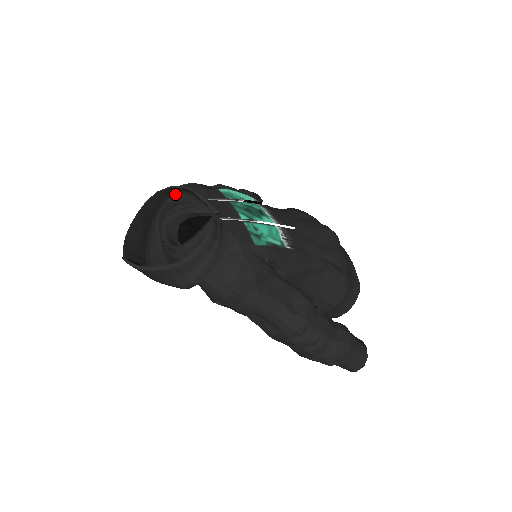
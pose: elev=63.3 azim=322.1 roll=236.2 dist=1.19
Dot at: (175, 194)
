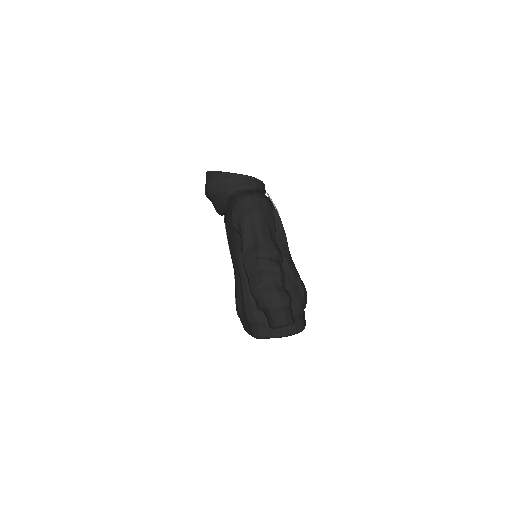
Dot at: occluded
